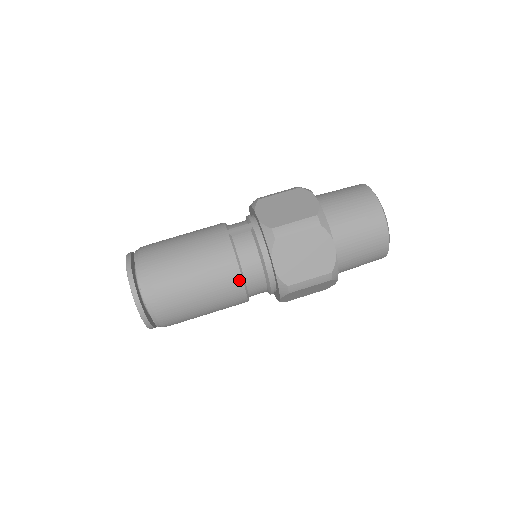
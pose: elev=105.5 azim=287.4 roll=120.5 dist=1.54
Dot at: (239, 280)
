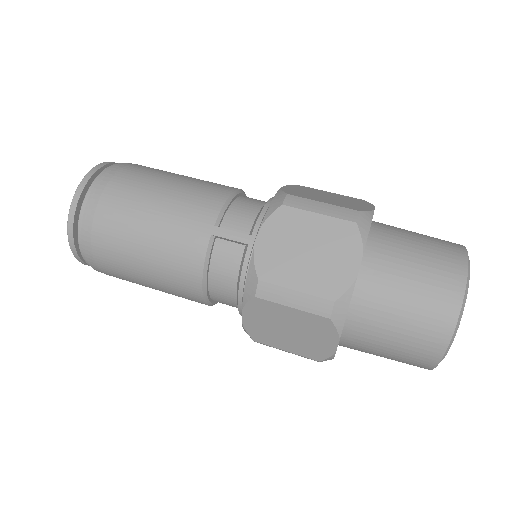
Dot at: (199, 296)
